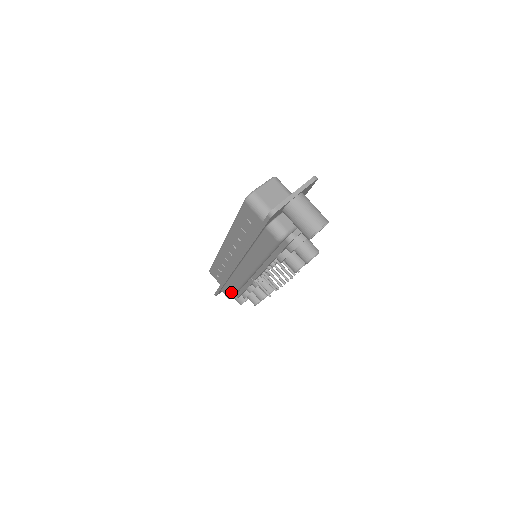
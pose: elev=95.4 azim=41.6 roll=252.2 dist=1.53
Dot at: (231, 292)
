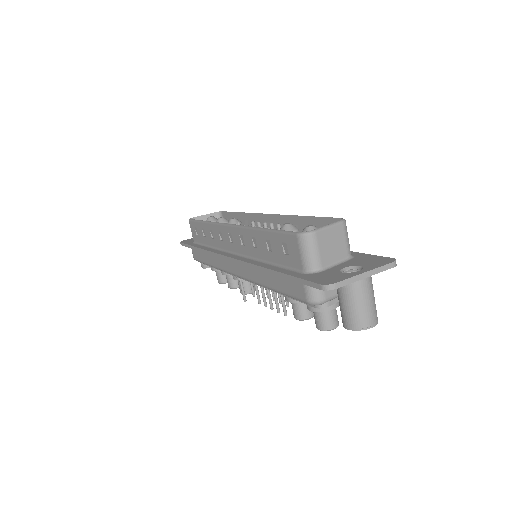
Dot at: (202, 260)
